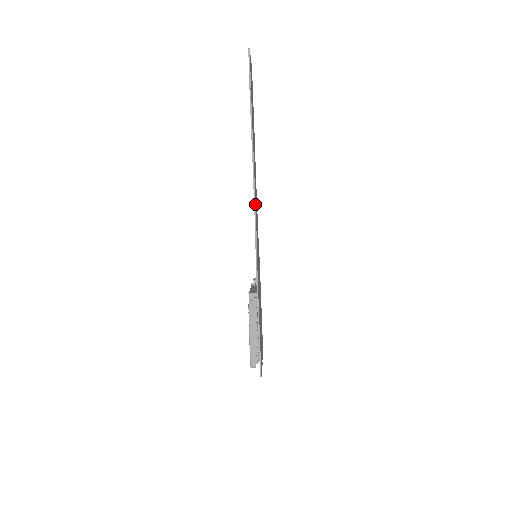
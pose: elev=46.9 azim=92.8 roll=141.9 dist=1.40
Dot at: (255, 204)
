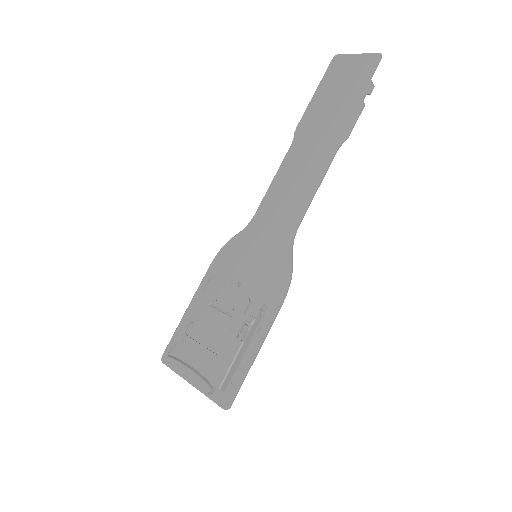
Dot at: occluded
